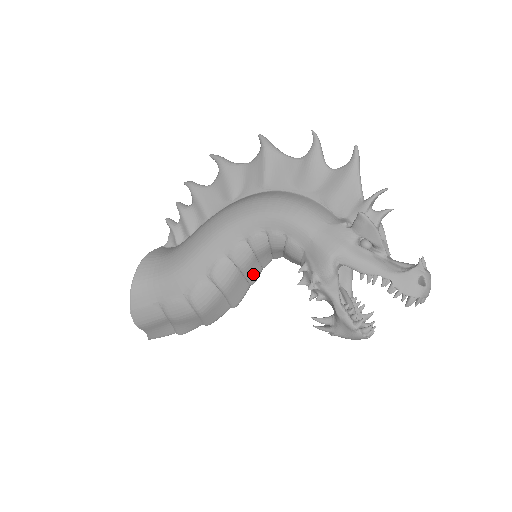
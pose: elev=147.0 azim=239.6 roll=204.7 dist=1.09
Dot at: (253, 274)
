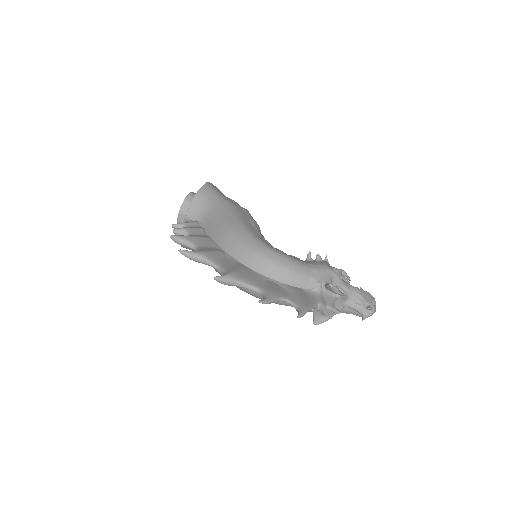
Dot at: occluded
